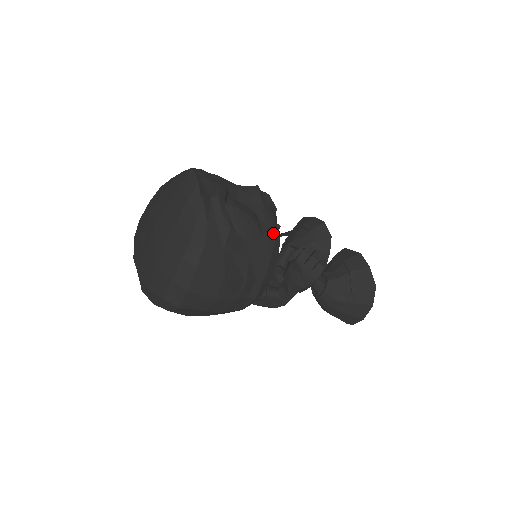
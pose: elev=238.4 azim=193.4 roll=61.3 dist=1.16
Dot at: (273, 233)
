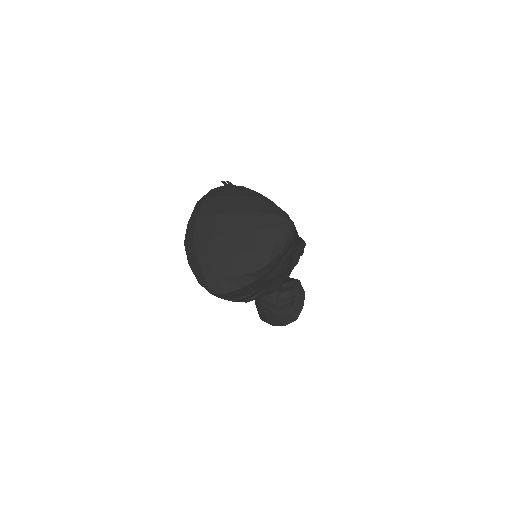
Dot at: occluded
